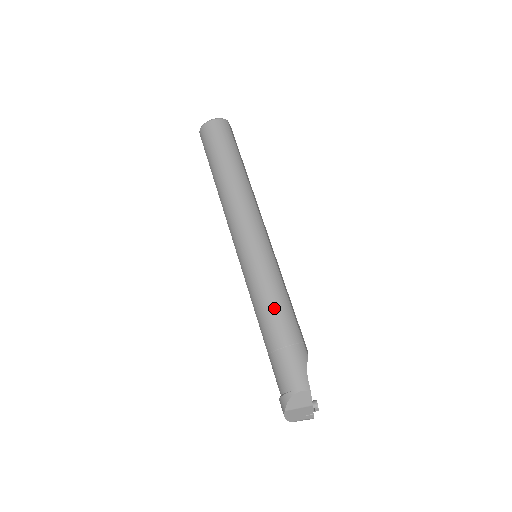
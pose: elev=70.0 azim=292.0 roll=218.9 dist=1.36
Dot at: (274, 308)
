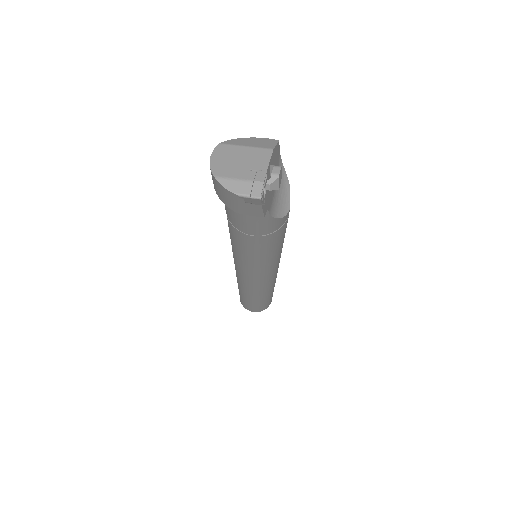
Dot at: occluded
